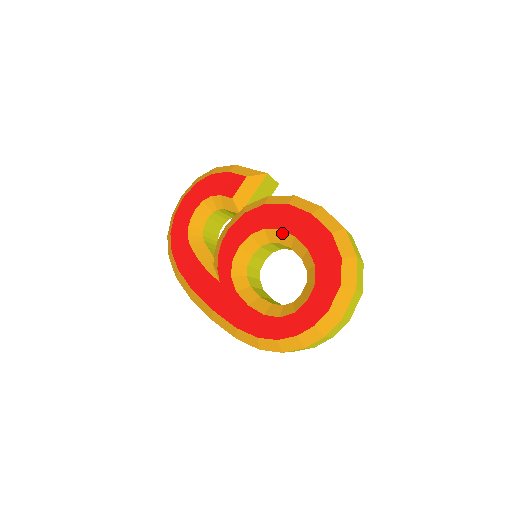
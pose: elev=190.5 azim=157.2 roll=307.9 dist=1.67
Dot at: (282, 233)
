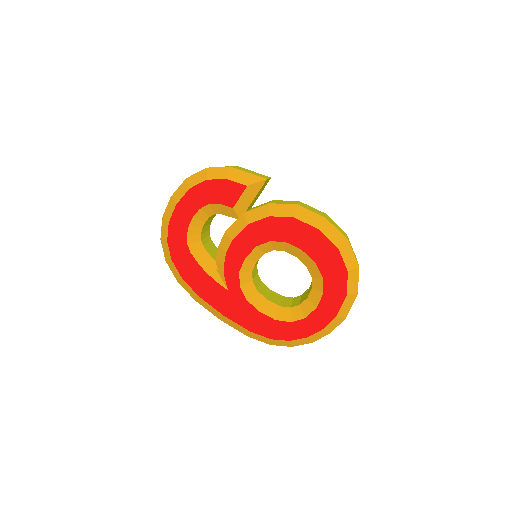
Dot at: (289, 245)
